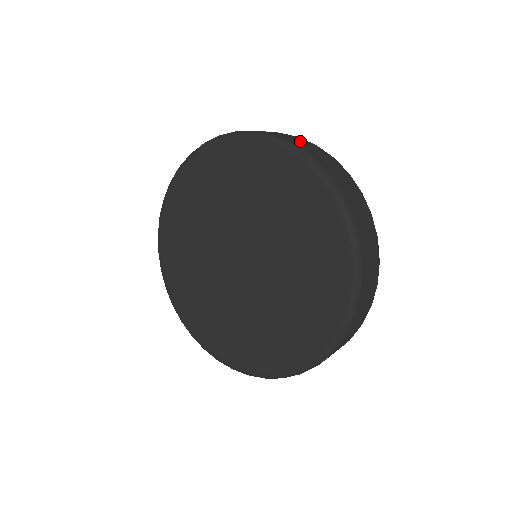
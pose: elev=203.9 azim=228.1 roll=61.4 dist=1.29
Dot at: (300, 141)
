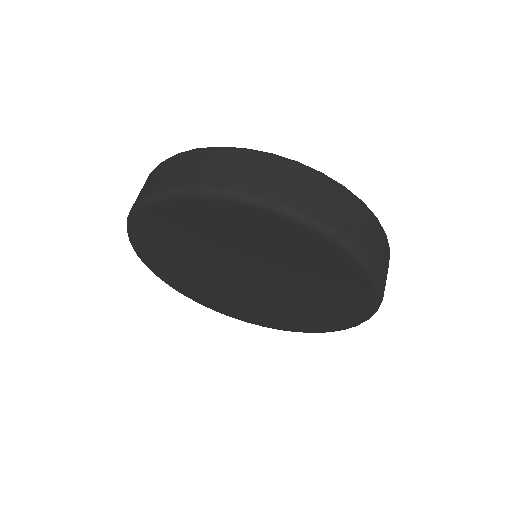
Dot at: (200, 166)
